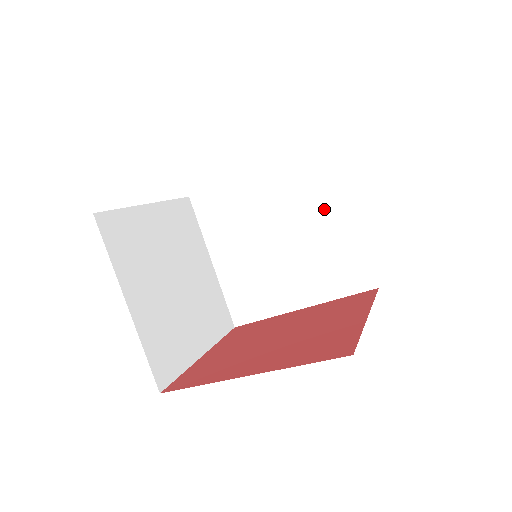
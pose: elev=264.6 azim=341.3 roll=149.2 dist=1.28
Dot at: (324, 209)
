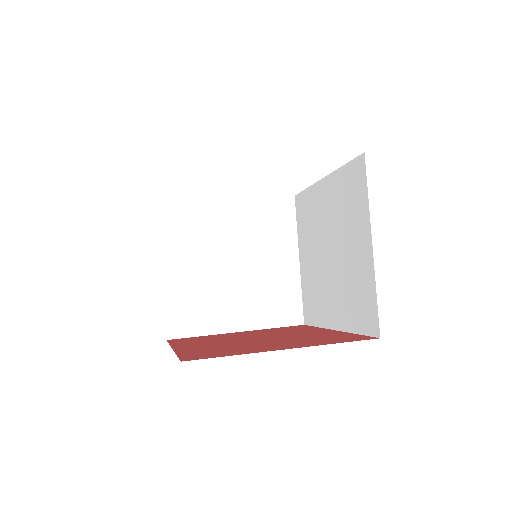
Dot at: (277, 245)
